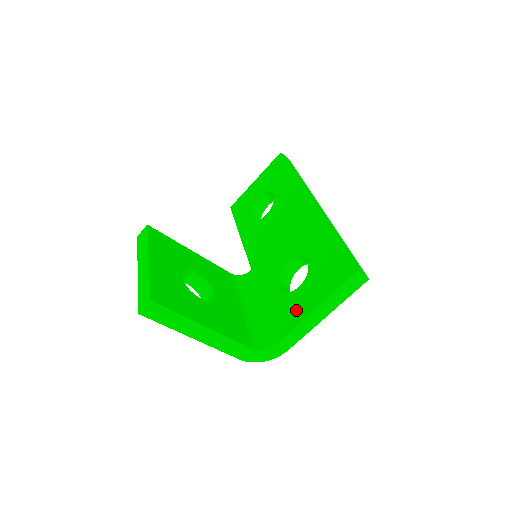
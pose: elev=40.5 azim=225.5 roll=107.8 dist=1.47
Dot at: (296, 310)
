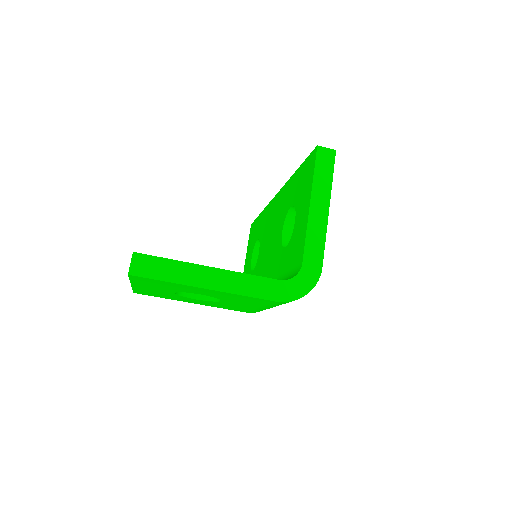
Dot at: (301, 228)
